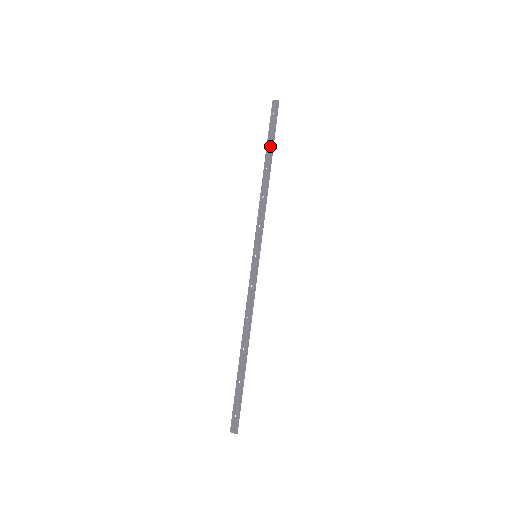
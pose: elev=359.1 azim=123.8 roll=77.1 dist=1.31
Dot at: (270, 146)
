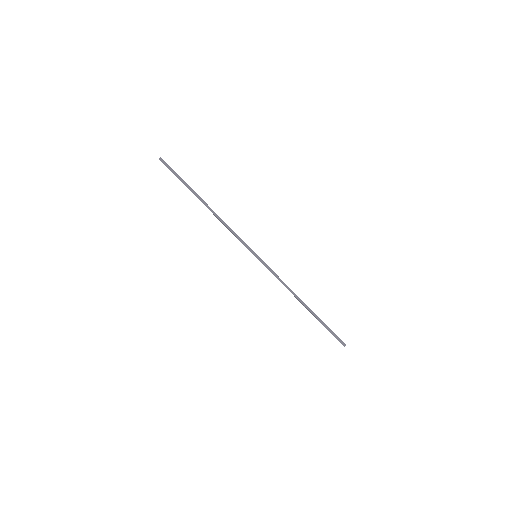
Dot at: occluded
